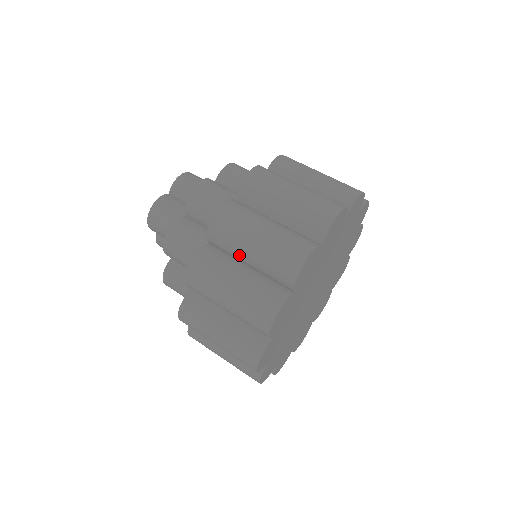
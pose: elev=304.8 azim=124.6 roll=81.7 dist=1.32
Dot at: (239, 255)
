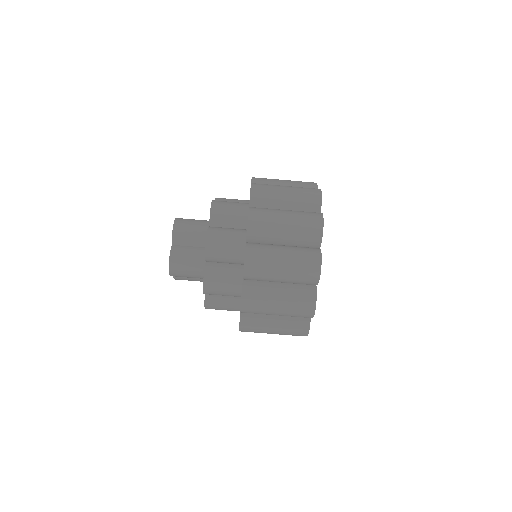
Dot at: (272, 281)
